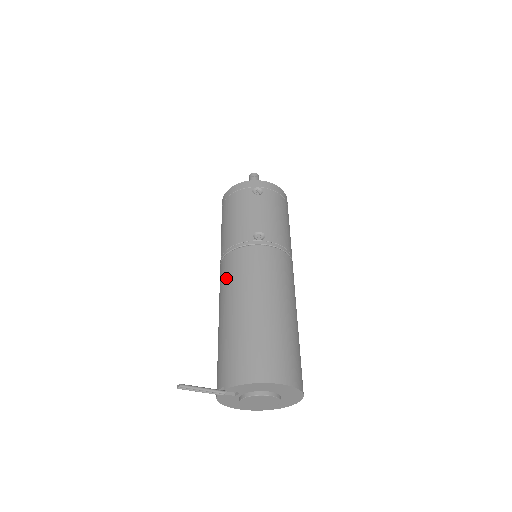
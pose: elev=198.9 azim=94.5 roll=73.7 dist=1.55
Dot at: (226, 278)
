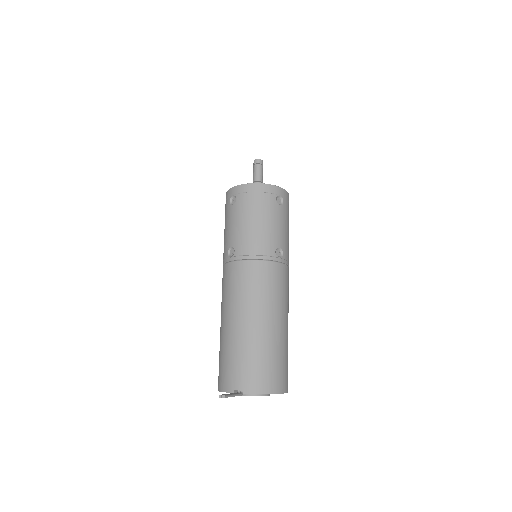
Dot at: (247, 286)
